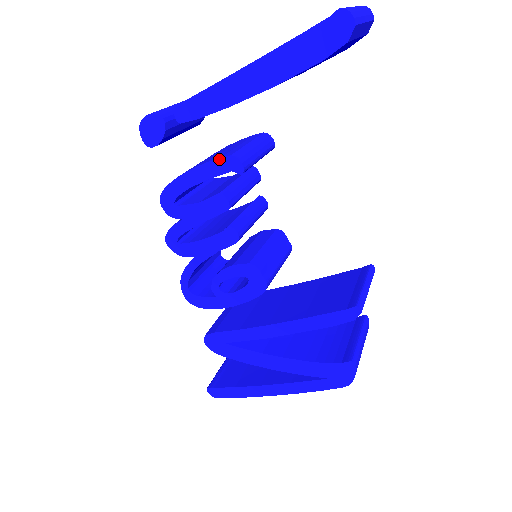
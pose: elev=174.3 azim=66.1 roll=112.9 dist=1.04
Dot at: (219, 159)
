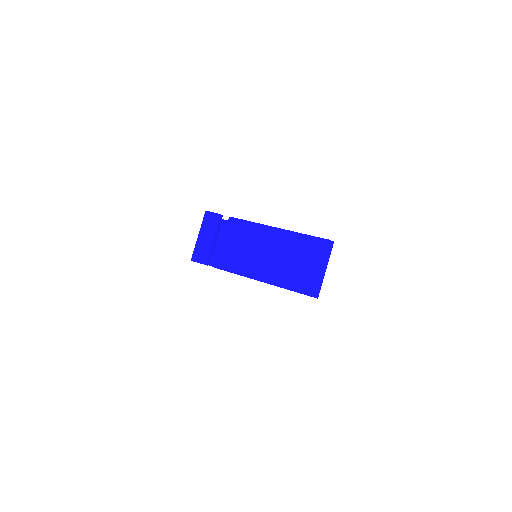
Dot at: occluded
